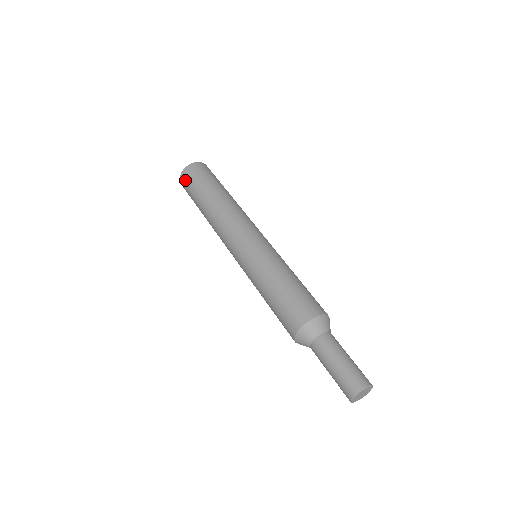
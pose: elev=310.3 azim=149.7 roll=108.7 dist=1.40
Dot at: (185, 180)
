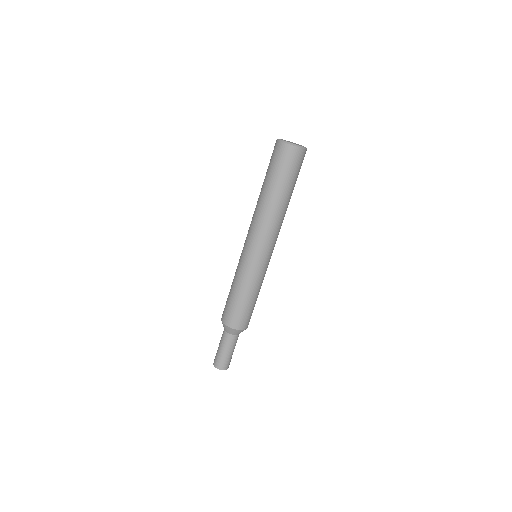
Dot at: (287, 155)
